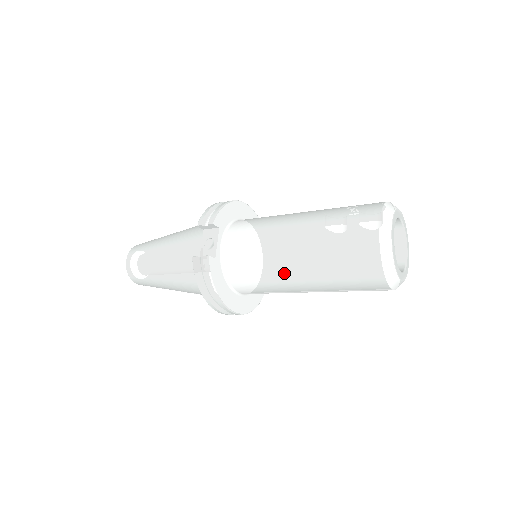
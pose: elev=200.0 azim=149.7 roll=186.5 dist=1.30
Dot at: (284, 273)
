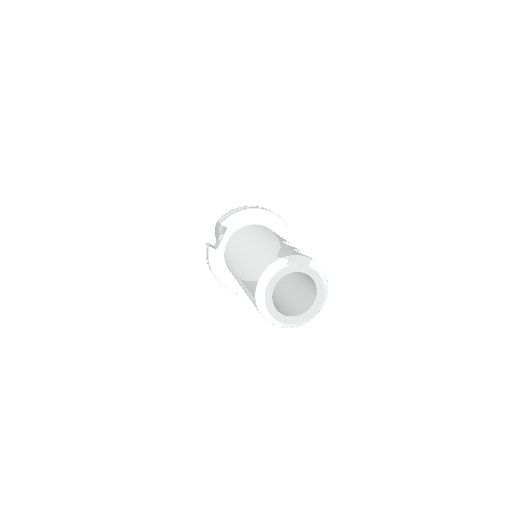
Dot at: (237, 279)
